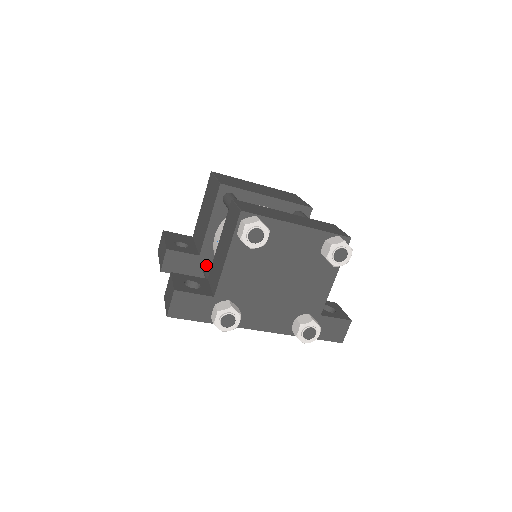
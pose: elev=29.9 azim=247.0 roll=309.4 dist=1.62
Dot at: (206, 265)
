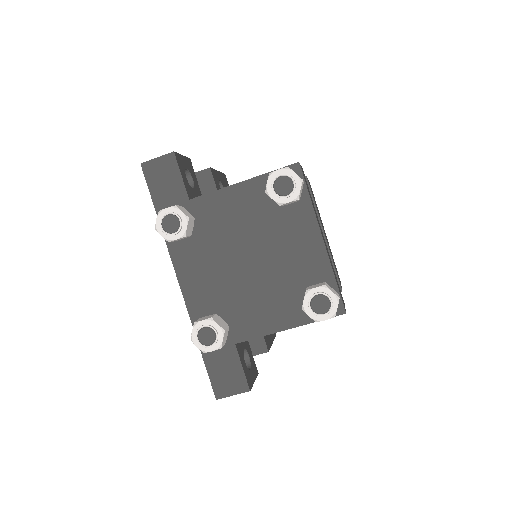
Dot at: occluded
